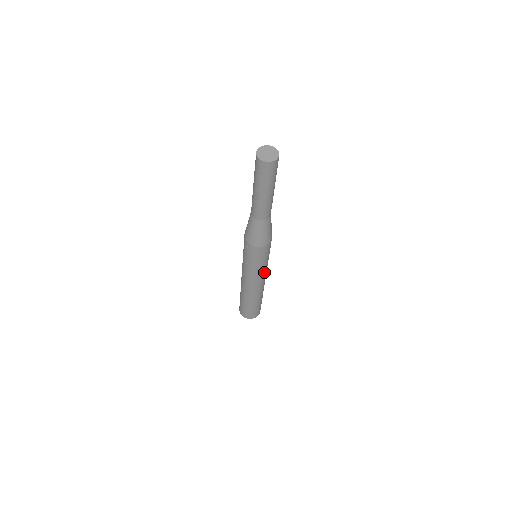
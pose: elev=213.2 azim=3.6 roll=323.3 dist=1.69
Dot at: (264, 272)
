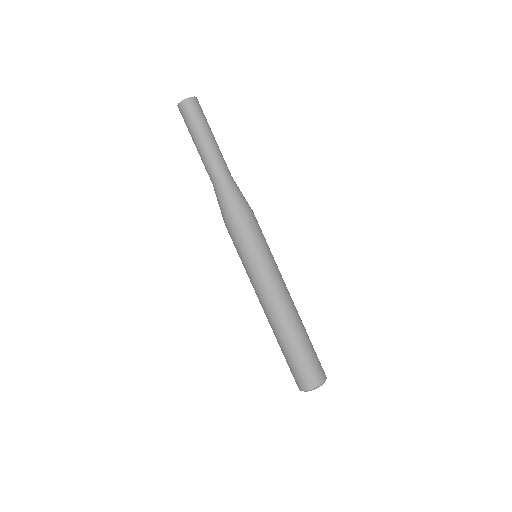
Dot at: occluded
